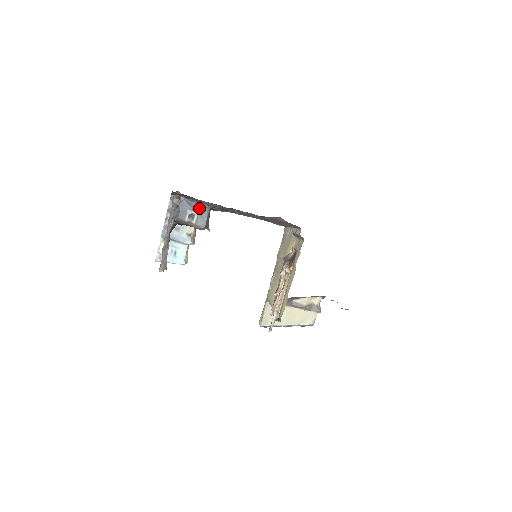
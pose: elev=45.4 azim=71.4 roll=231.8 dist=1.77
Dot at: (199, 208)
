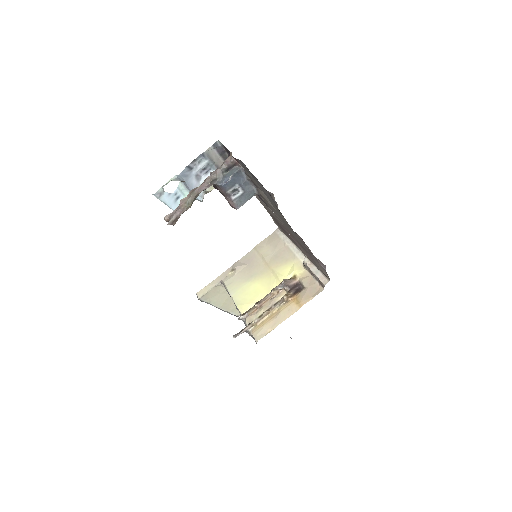
Dot at: (248, 189)
